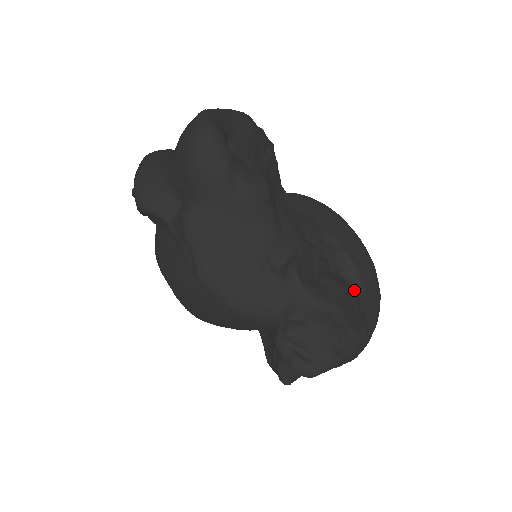
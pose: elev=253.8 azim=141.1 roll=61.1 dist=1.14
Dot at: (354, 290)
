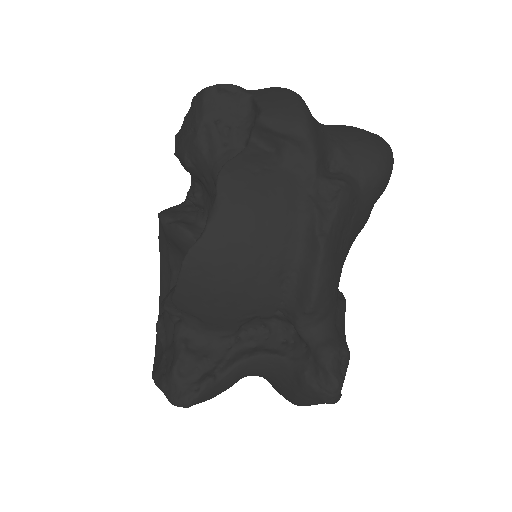
Dot at: occluded
